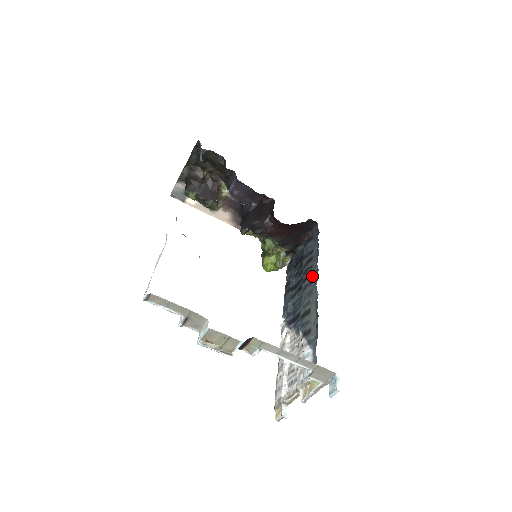
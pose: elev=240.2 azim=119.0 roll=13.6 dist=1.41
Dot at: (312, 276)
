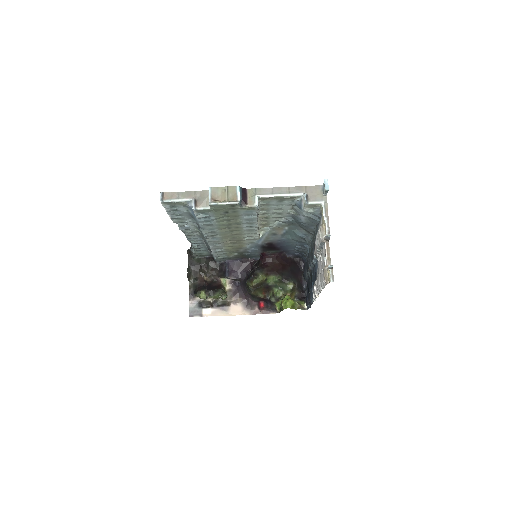
Dot at: (309, 255)
